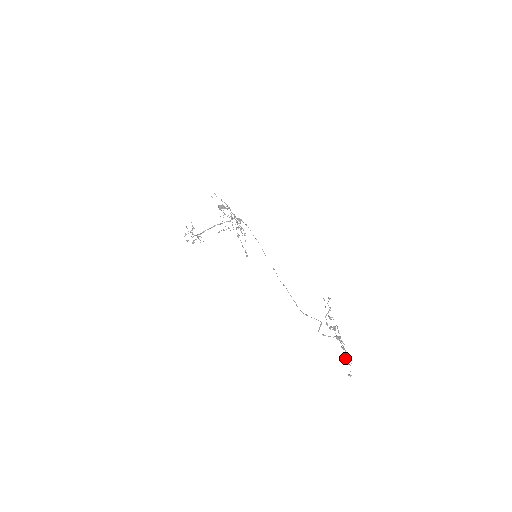
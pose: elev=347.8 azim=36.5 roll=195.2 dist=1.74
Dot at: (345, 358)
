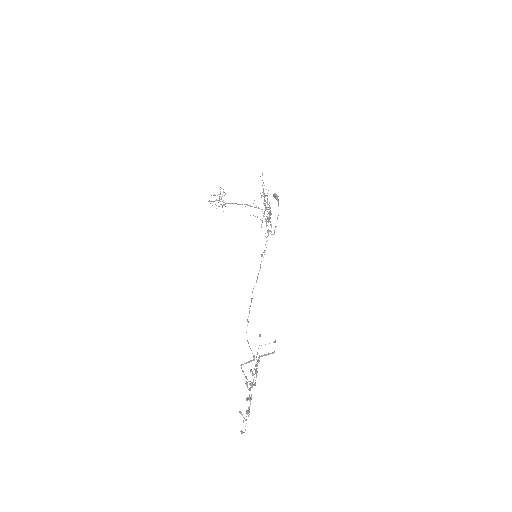
Dot at: occluded
